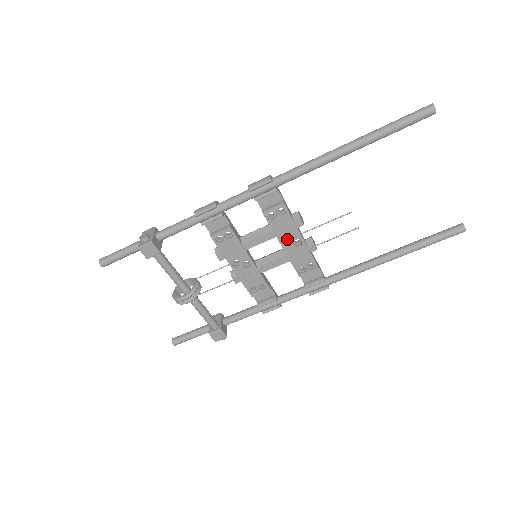
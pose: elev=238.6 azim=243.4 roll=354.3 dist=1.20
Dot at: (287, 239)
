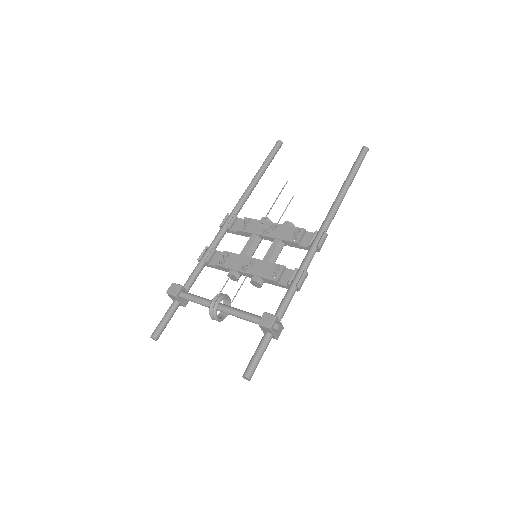
Dot at: occluded
